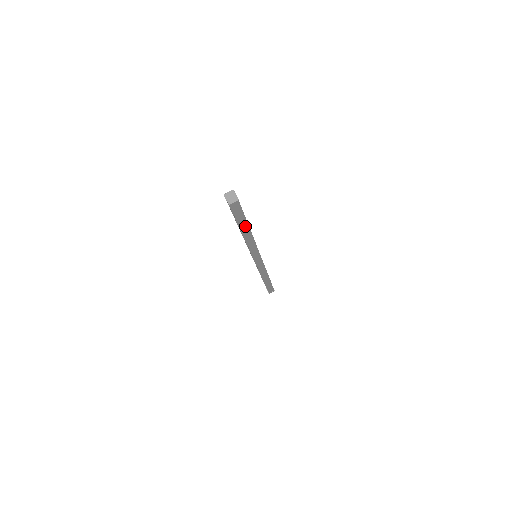
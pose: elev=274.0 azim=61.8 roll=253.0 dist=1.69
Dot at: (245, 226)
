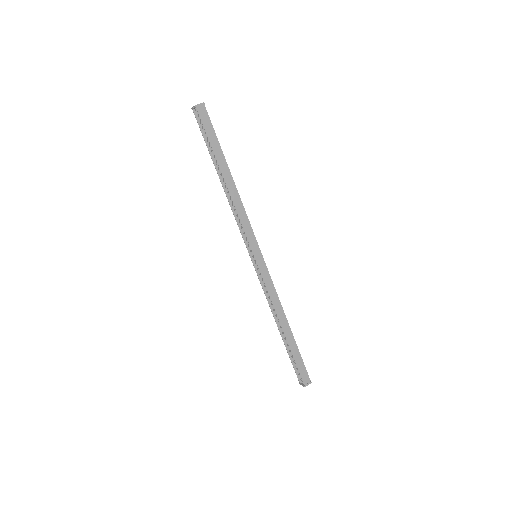
Dot at: (222, 161)
